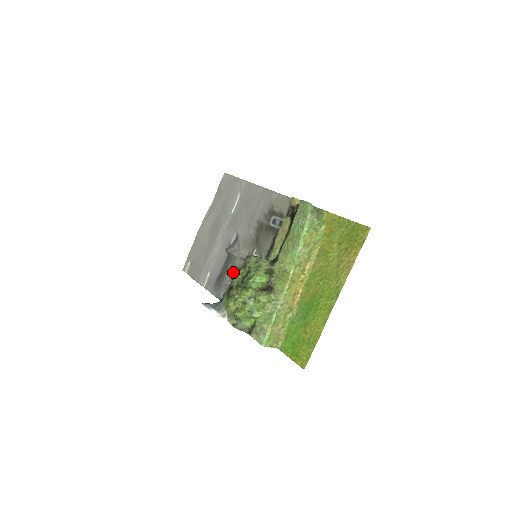
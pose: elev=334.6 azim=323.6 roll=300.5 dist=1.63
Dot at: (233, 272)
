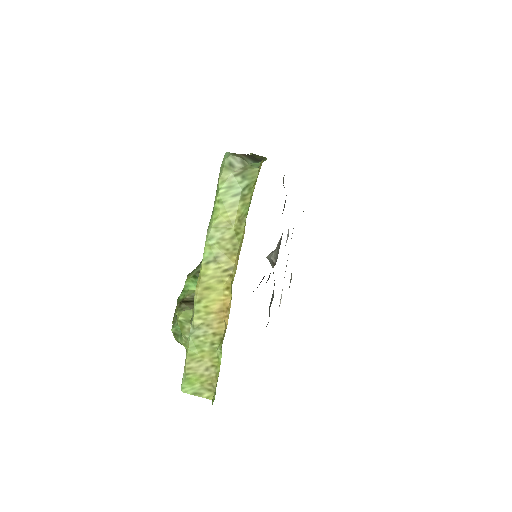
Dot at: (274, 284)
